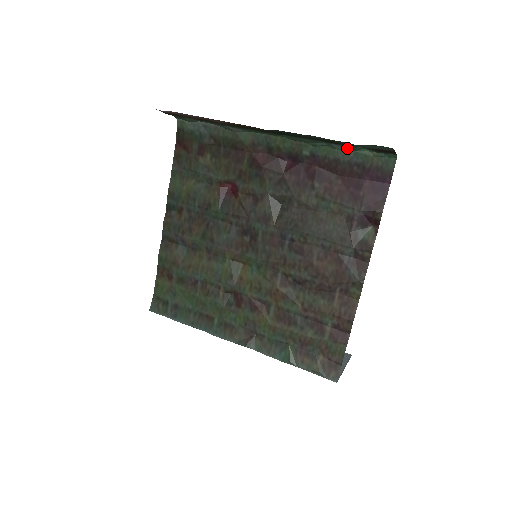
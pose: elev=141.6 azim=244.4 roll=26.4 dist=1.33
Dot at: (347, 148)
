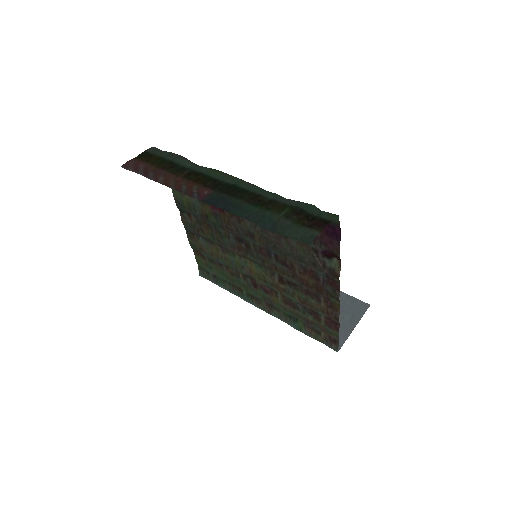
Dot at: (292, 201)
